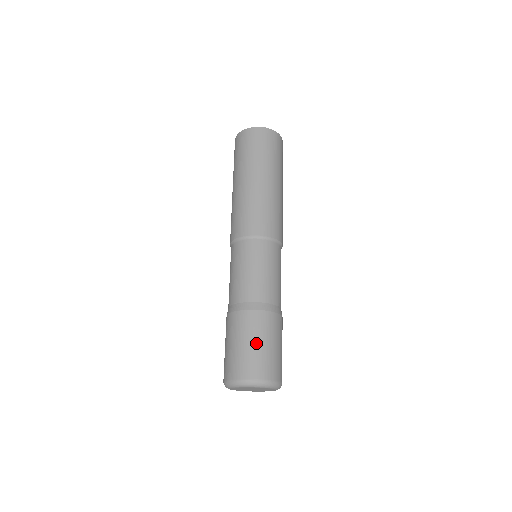
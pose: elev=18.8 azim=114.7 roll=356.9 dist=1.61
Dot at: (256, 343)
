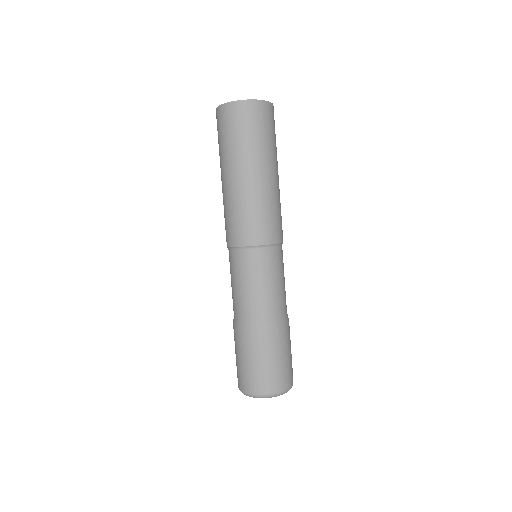
Dot at: (271, 360)
